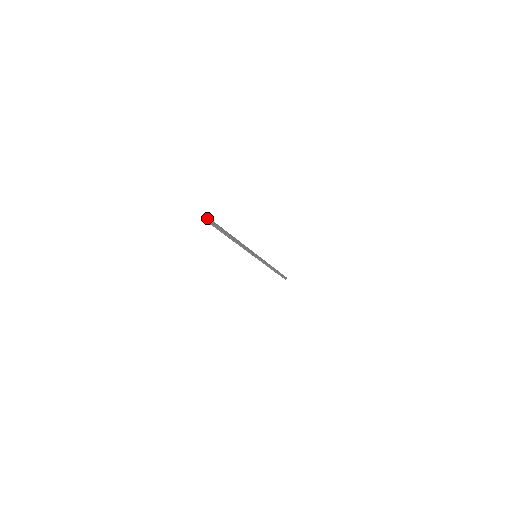
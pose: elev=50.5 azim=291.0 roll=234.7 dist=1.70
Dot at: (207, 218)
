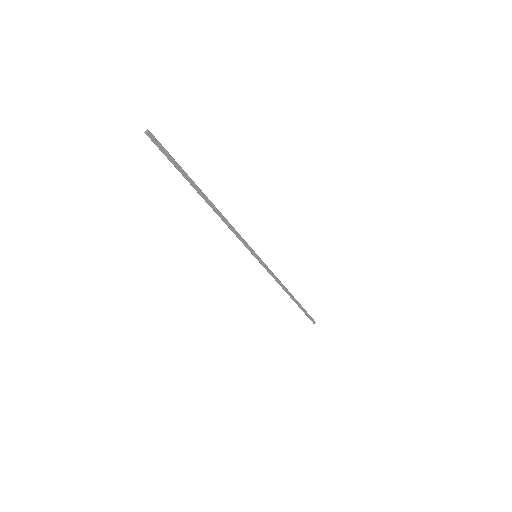
Dot at: (153, 135)
